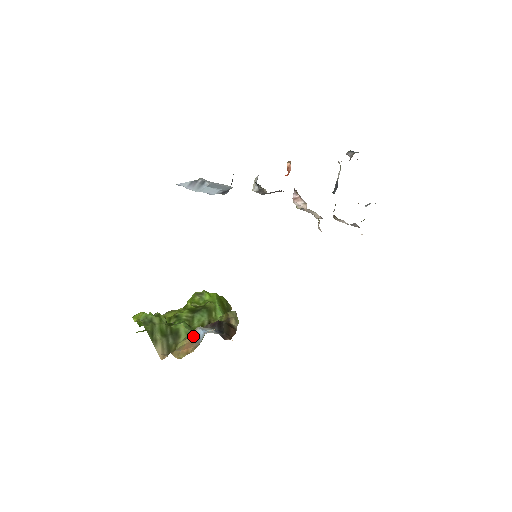
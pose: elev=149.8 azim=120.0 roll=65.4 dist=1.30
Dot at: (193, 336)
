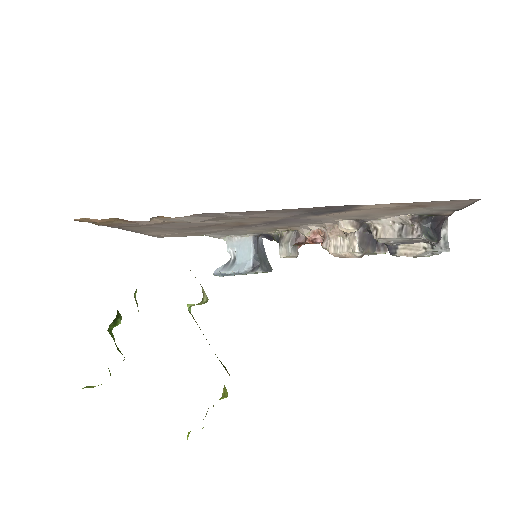
Dot at: occluded
